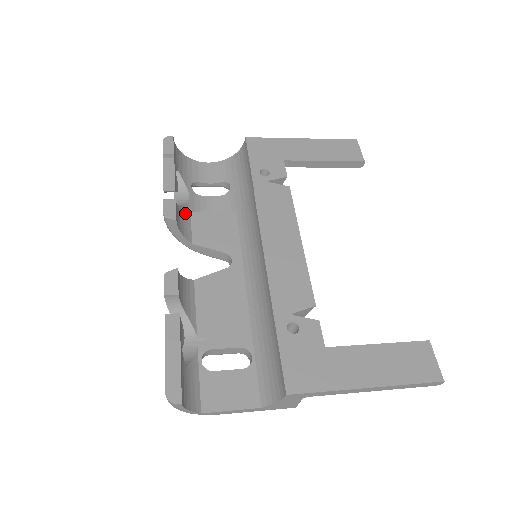
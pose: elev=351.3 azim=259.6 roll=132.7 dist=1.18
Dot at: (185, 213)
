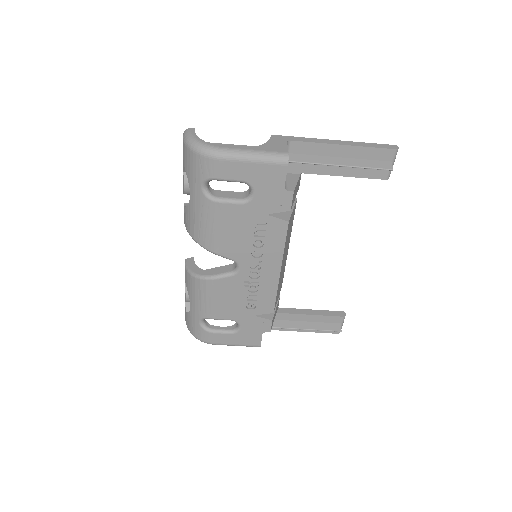
Dot at: occluded
